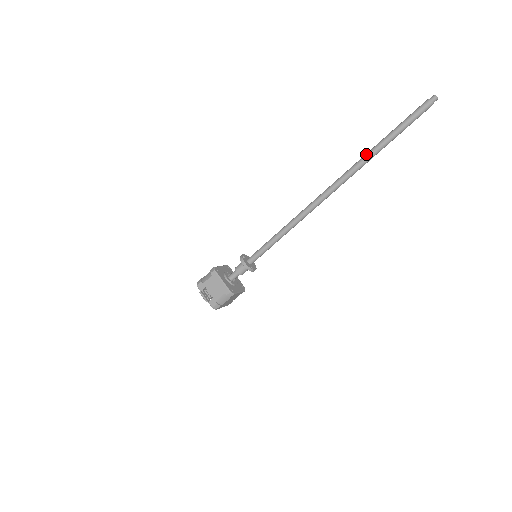
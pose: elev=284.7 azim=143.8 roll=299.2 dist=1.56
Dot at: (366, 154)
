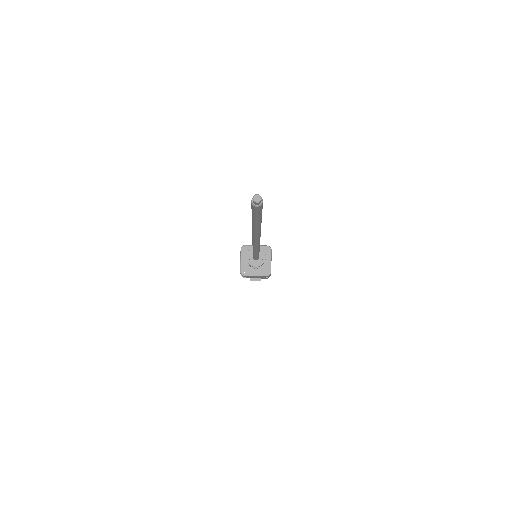
Dot at: (253, 230)
